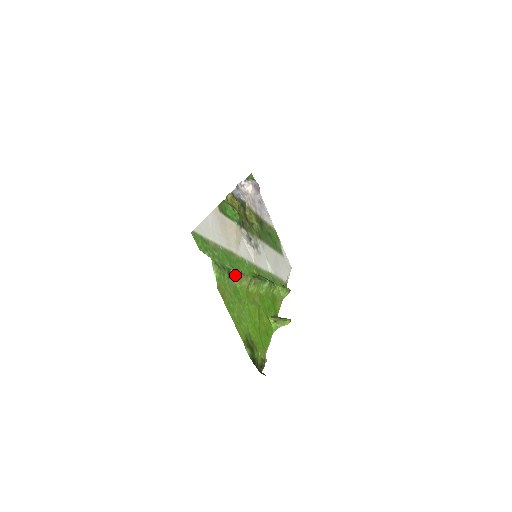
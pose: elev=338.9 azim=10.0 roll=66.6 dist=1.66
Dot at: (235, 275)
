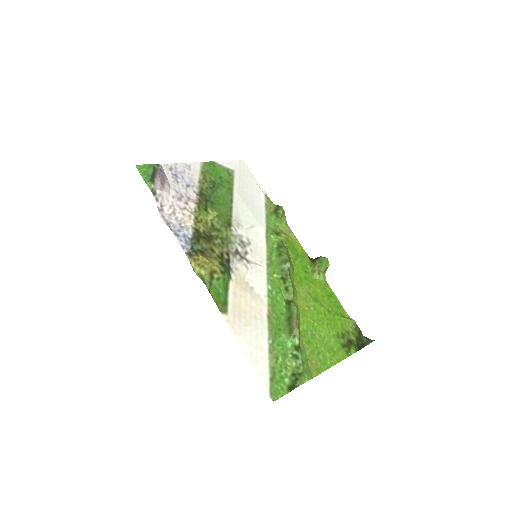
Dot at: (299, 339)
